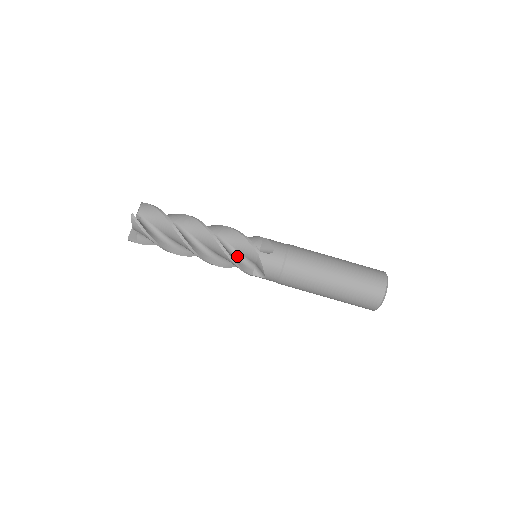
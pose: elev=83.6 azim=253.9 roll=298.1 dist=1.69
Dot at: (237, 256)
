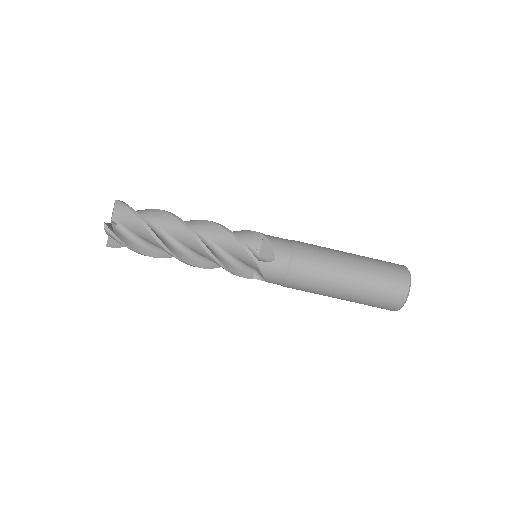
Dot at: (233, 262)
